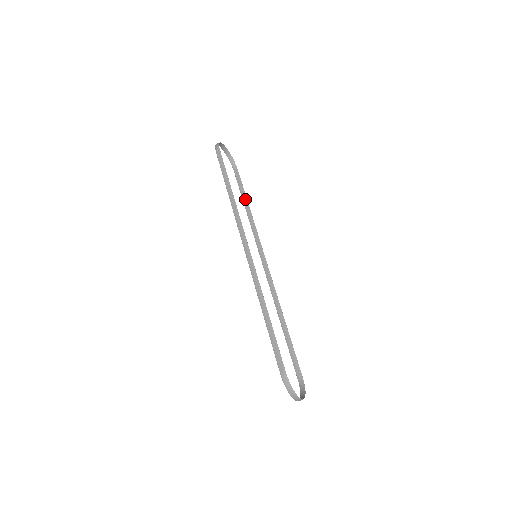
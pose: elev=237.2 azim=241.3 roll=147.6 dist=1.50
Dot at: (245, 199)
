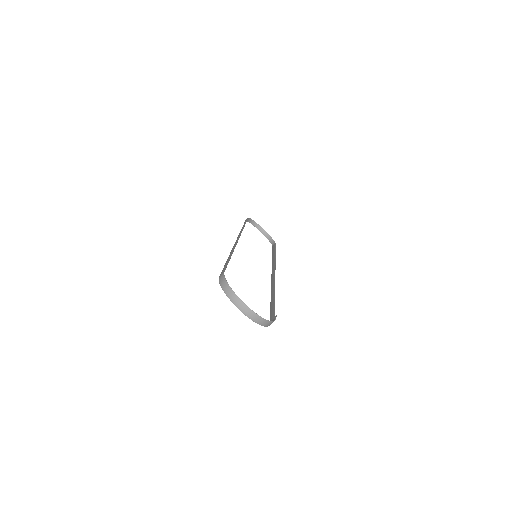
Dot at: (274, 252)
